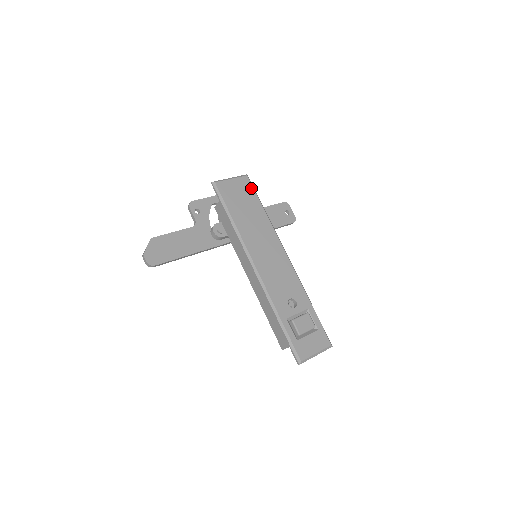
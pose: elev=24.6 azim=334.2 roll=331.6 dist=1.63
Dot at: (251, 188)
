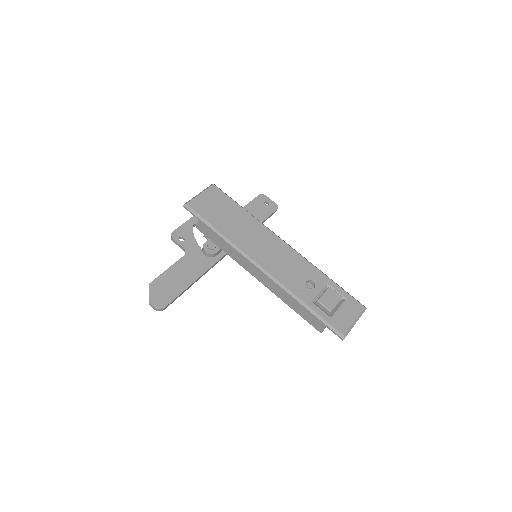
Dot at: (222, 194)
